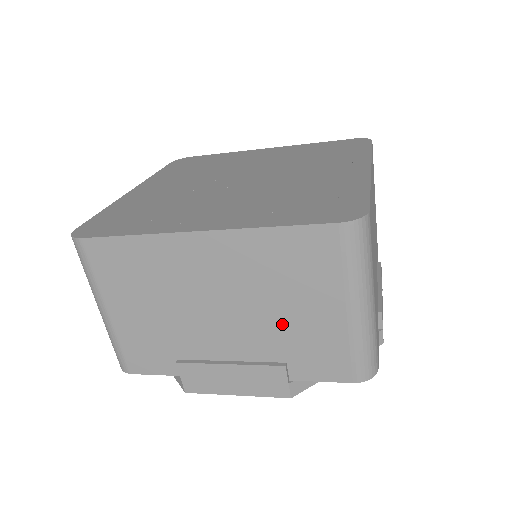
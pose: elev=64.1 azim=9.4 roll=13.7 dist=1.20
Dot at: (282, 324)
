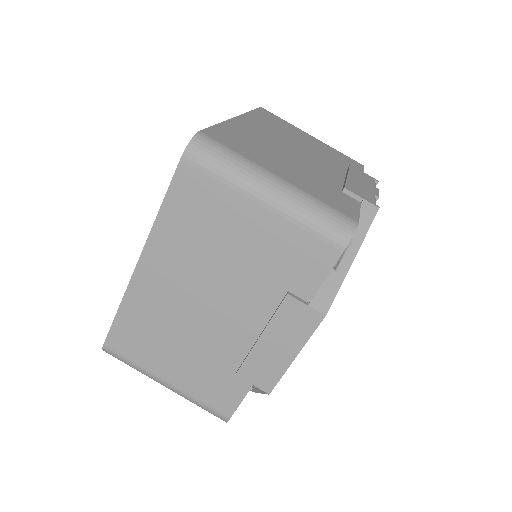
Dot at: (247, 265)
